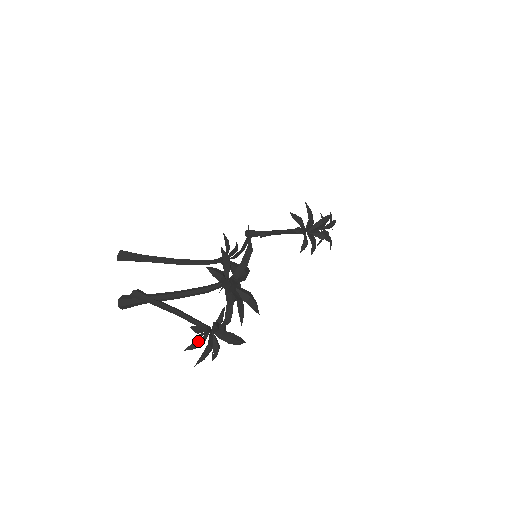
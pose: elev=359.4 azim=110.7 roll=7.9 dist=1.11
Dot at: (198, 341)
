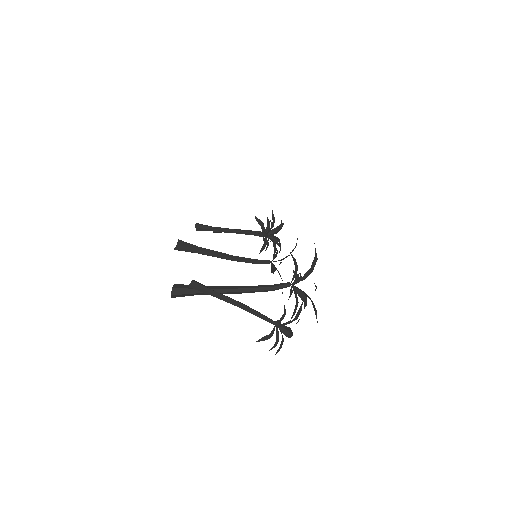
Dot at: (270, 334)
